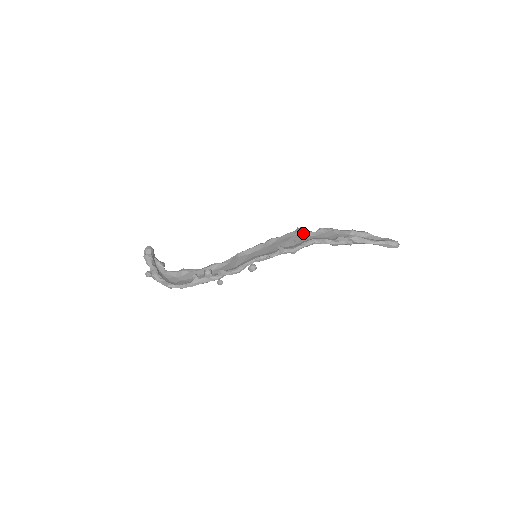
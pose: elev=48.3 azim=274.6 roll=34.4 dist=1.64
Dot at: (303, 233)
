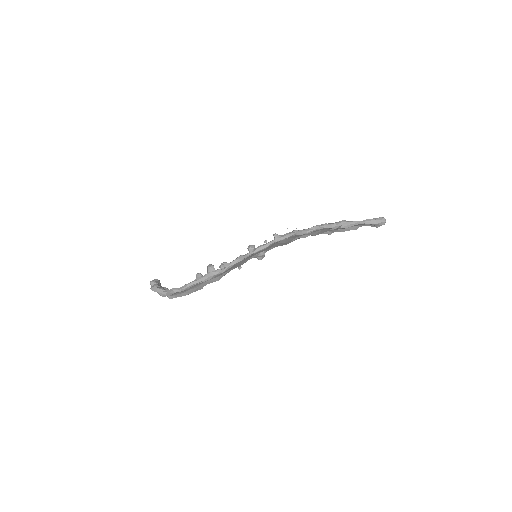
Dot at: occluded
